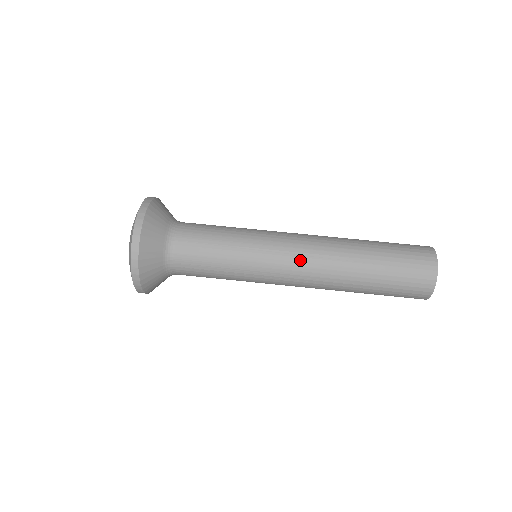
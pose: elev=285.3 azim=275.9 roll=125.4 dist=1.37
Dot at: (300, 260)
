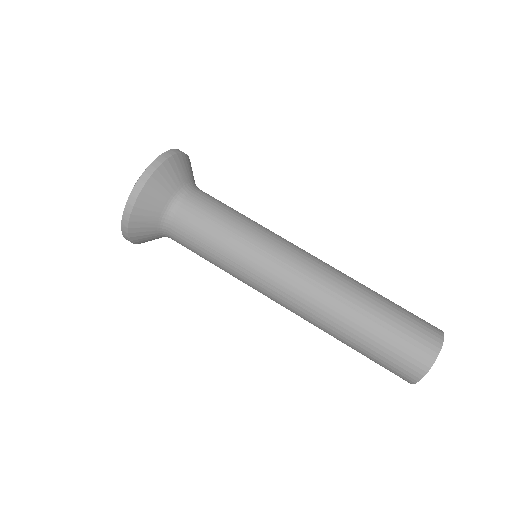
Dot at: (284, 299)
